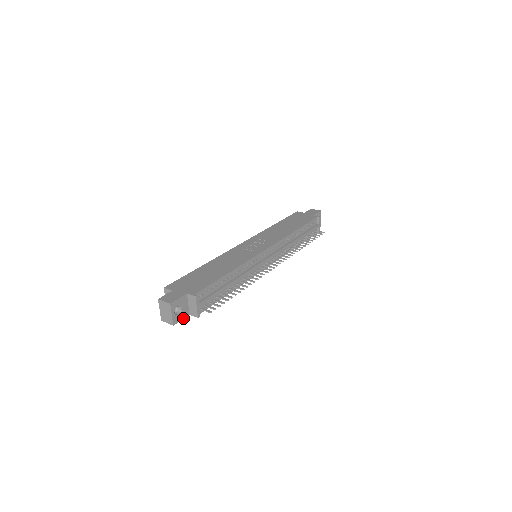
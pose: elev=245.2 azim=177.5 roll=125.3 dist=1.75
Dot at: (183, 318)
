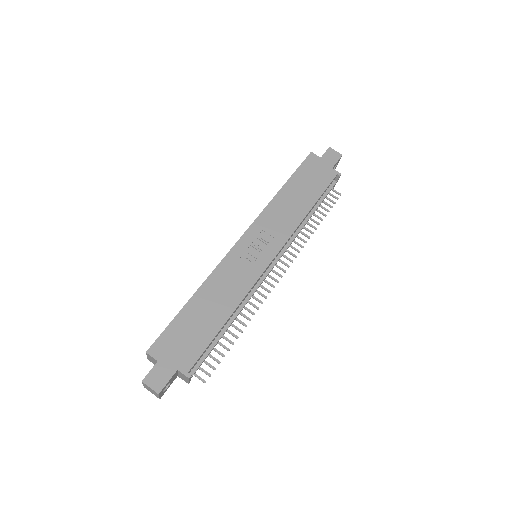
Dot at: (170, 384)
